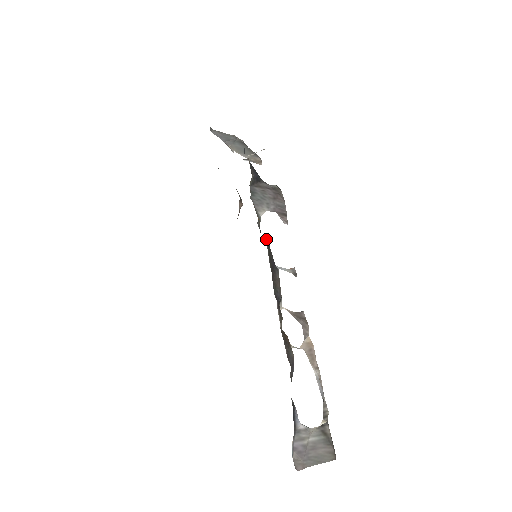
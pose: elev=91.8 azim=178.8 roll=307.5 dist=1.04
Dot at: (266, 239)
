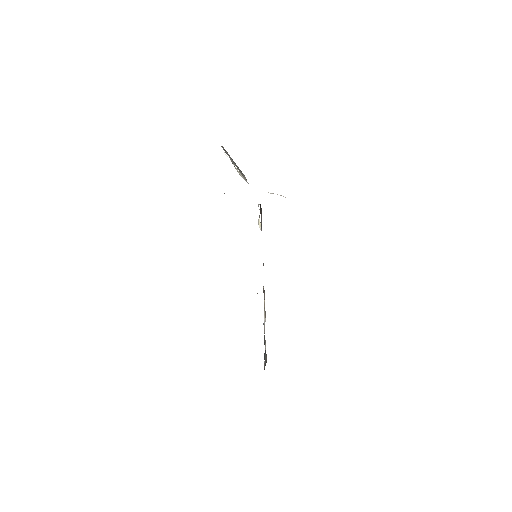
Dot at: occluded
